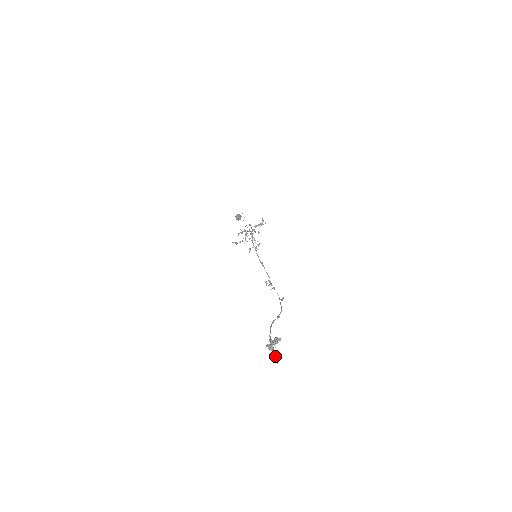
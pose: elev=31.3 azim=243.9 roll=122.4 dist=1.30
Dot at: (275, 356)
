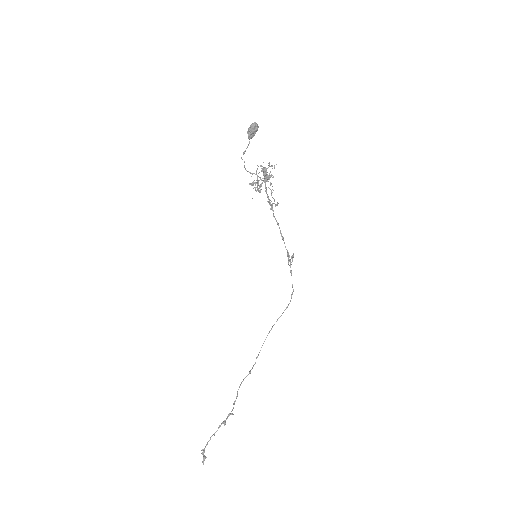
Dot at: (204, 458)
